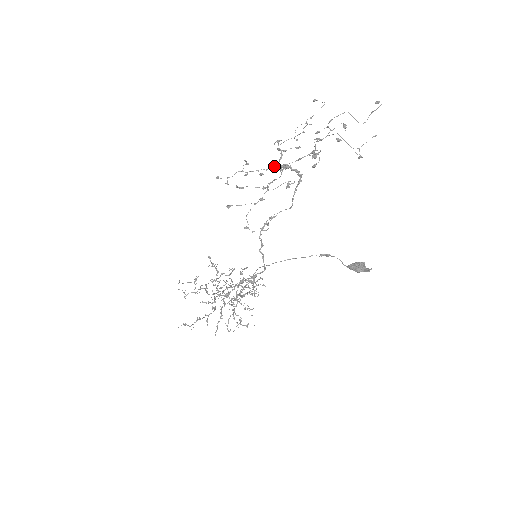
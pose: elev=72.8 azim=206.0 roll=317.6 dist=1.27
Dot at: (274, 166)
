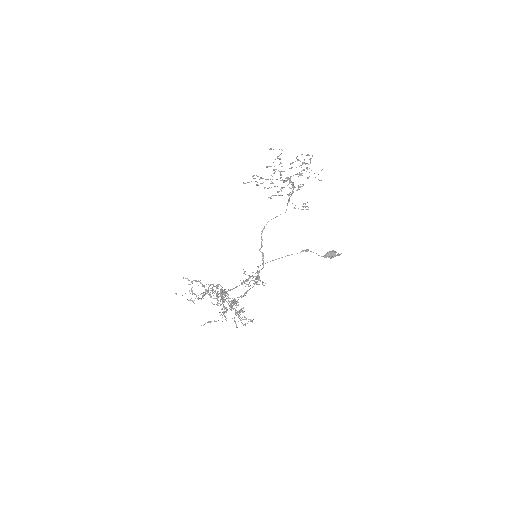
Dot at: occluded
